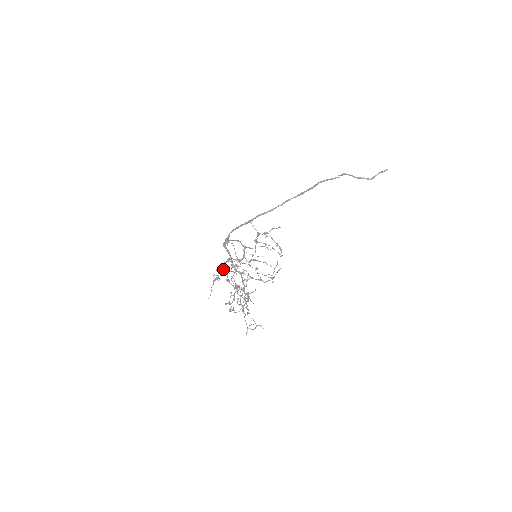
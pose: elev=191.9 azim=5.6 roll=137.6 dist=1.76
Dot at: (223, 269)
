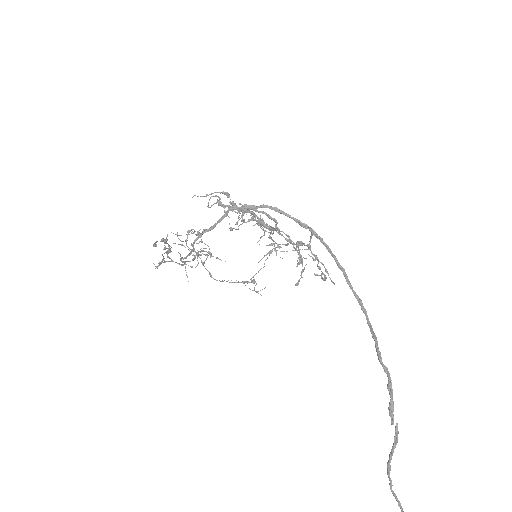
Dot at: (234, 204)
